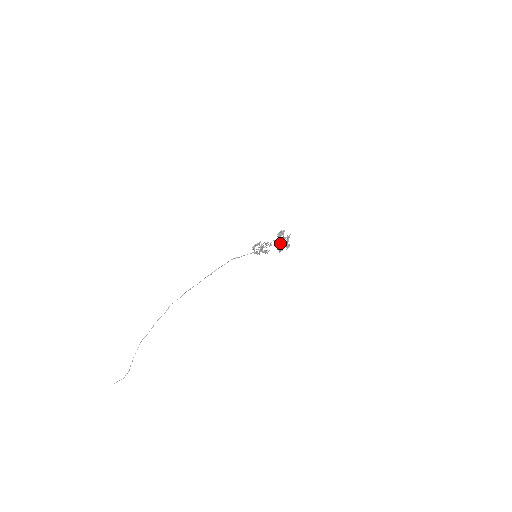
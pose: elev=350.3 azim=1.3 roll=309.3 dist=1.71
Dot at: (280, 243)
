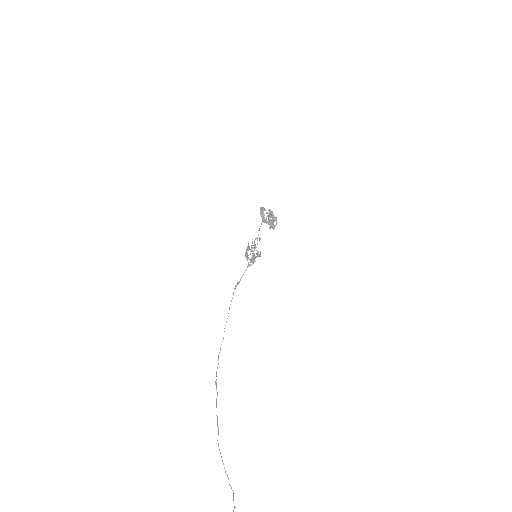
Dot at: occluded
